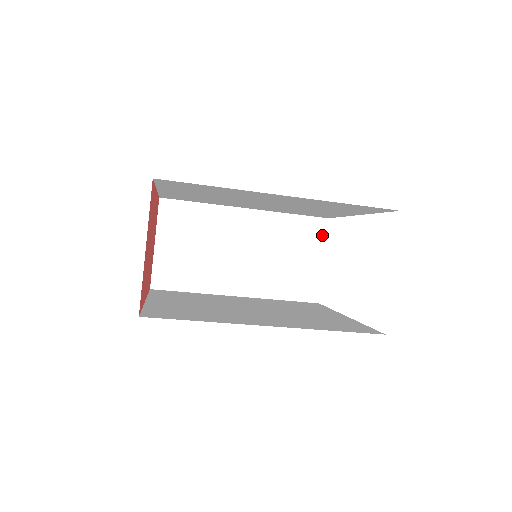
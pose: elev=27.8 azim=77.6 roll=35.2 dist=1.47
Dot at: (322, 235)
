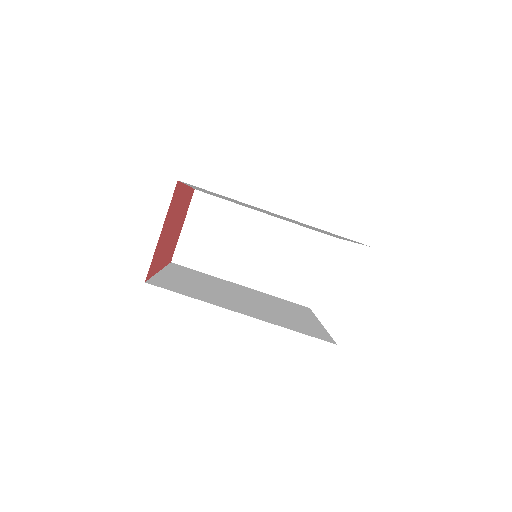
Dot at: (326, 250)
